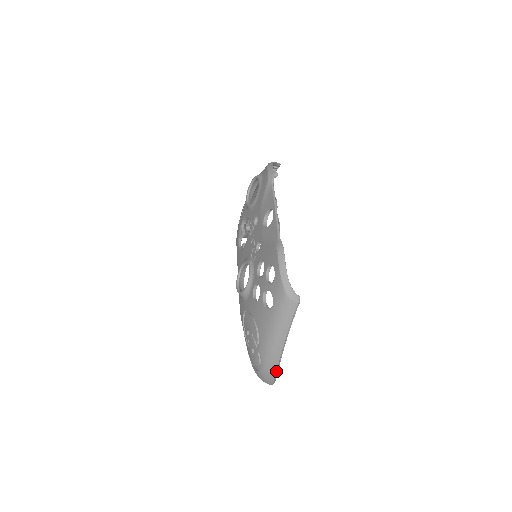
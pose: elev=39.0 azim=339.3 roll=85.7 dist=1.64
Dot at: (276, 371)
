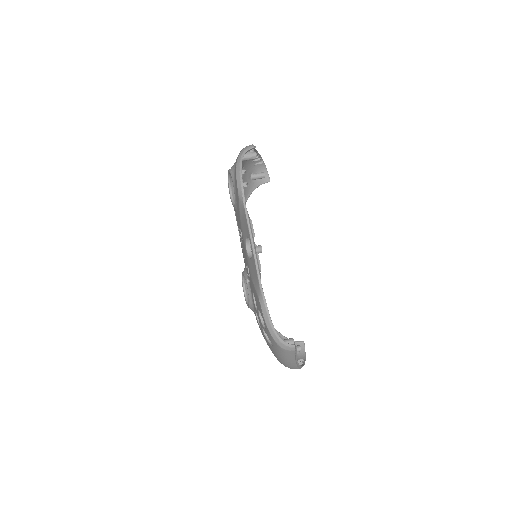
Dot at: occluded
